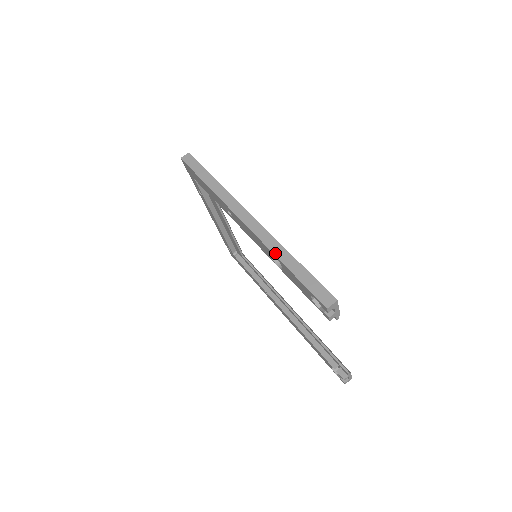
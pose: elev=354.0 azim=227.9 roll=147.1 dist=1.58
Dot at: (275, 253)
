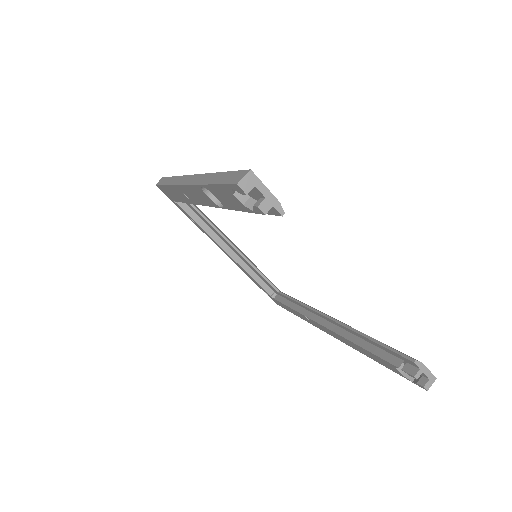
Dot at: (202, 183)
